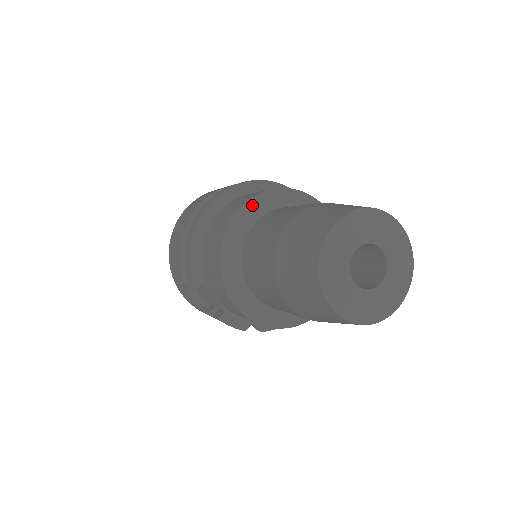
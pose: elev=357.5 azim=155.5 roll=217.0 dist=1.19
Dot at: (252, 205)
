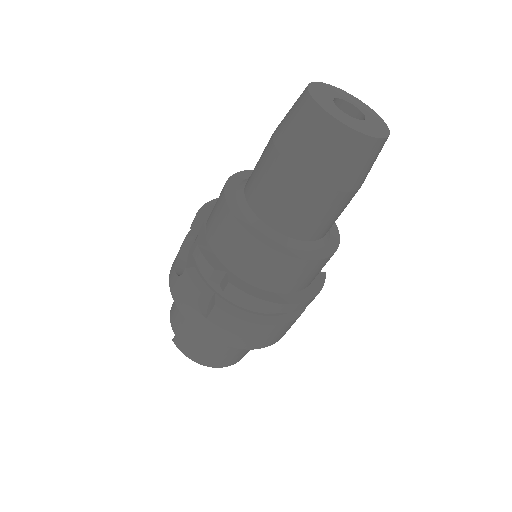
Dot at: occluded
